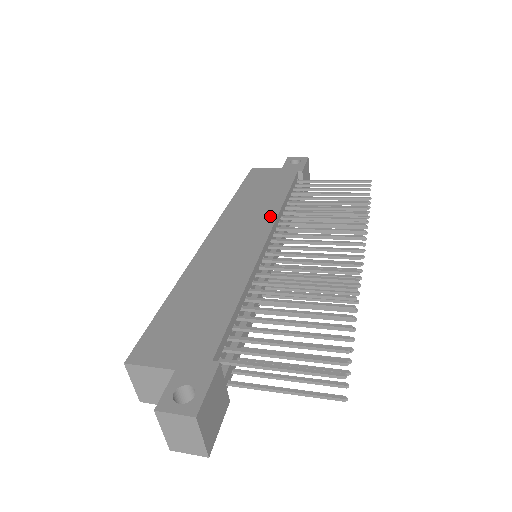
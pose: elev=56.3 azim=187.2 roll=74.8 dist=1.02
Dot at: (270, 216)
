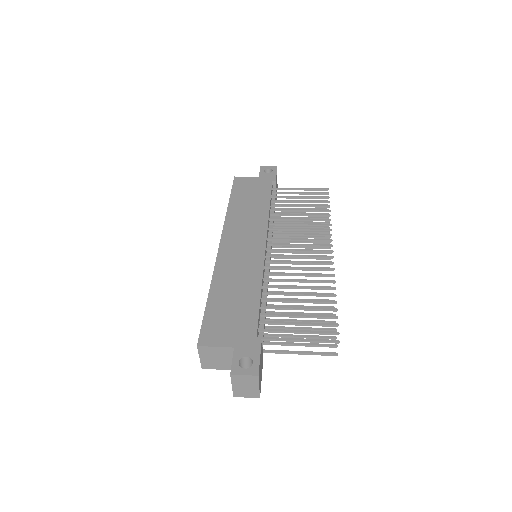
Dot at: (262, 224)
